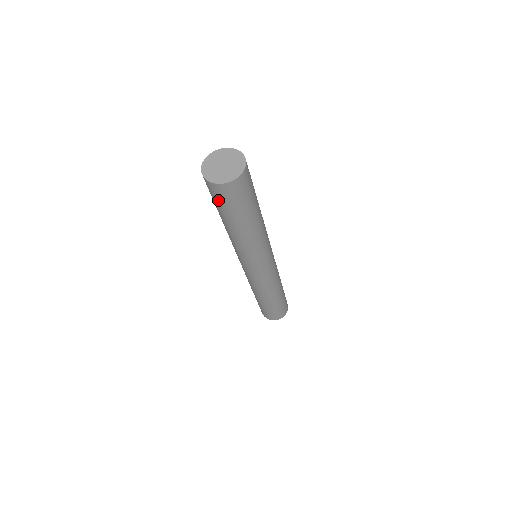
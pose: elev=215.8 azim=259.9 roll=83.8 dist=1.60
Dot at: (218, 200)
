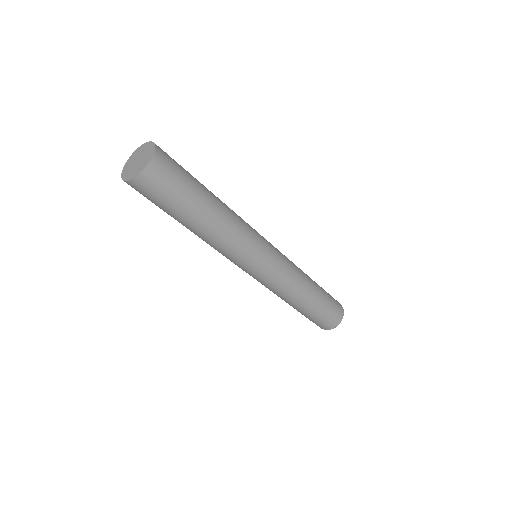
Dot at: occluded
